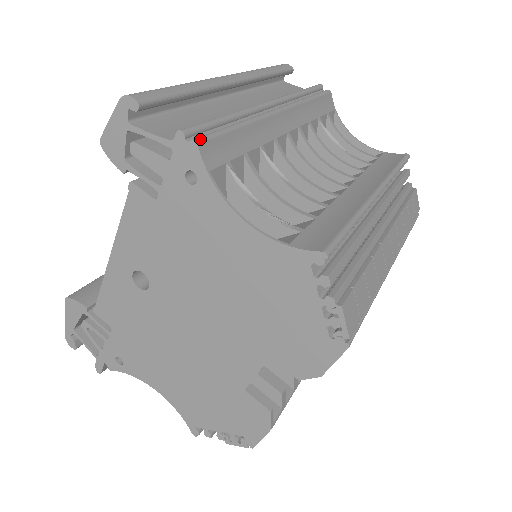
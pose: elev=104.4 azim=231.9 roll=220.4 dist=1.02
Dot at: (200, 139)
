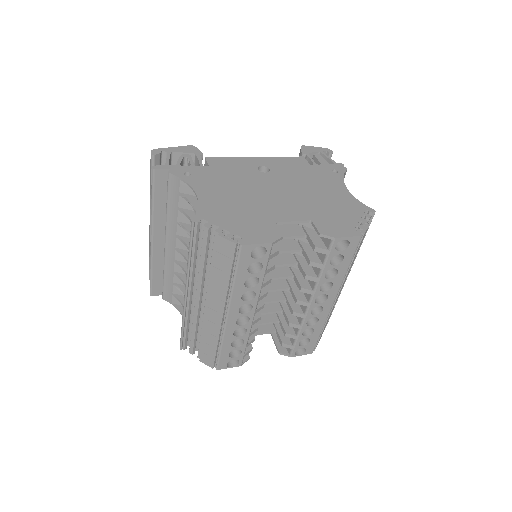
Dot at: (346, 171)
